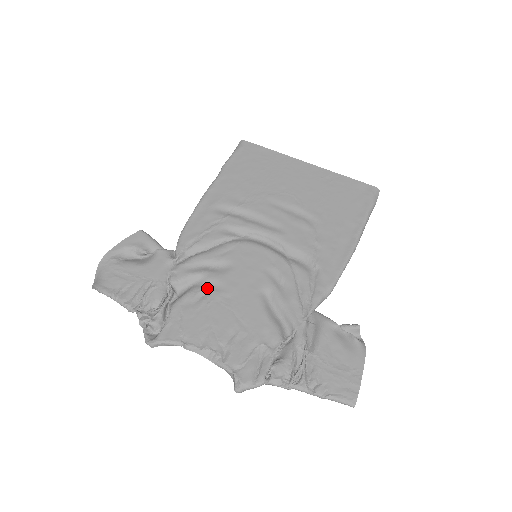
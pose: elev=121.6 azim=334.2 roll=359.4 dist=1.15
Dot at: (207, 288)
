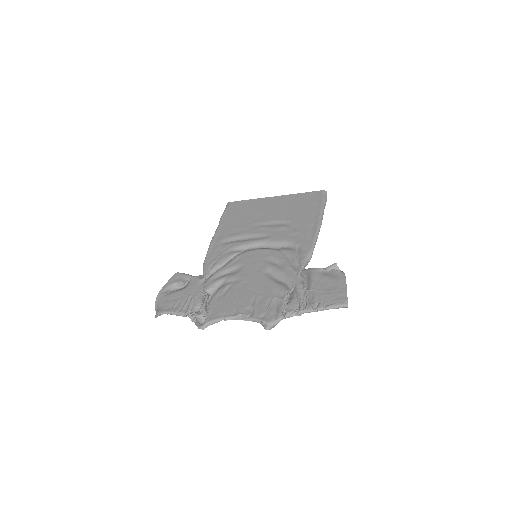
Dot at: (229, 284)
